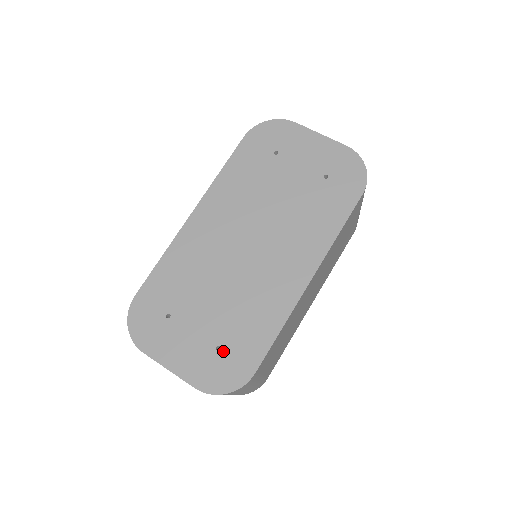
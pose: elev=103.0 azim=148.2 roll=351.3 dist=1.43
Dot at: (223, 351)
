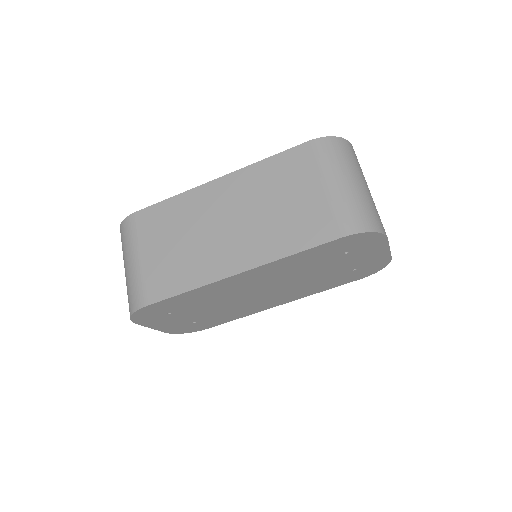
Dot at: (196, 324)
